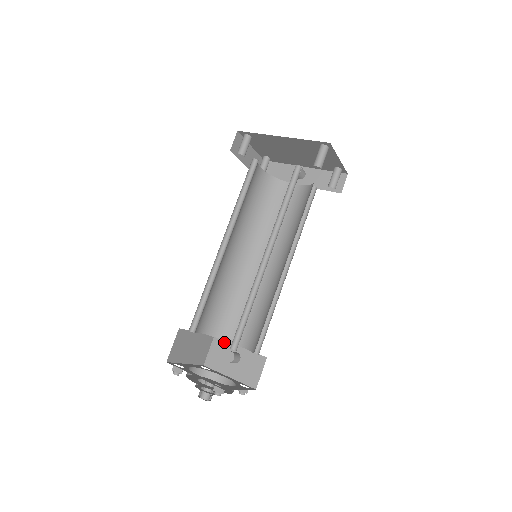
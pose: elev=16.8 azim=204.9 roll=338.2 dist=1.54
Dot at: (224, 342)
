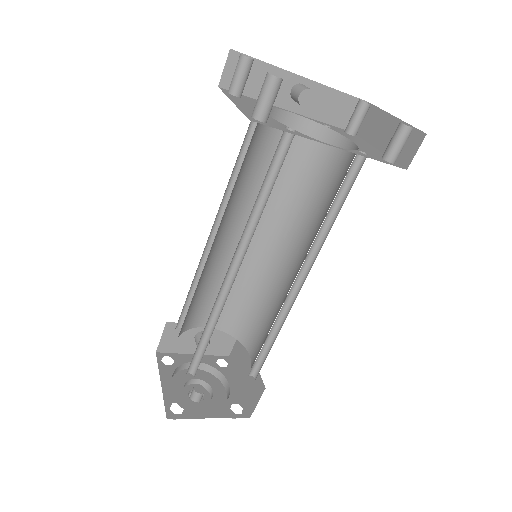
Dot at: occluded
